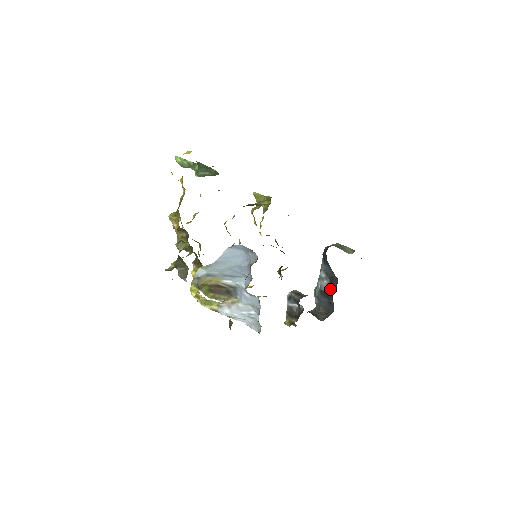
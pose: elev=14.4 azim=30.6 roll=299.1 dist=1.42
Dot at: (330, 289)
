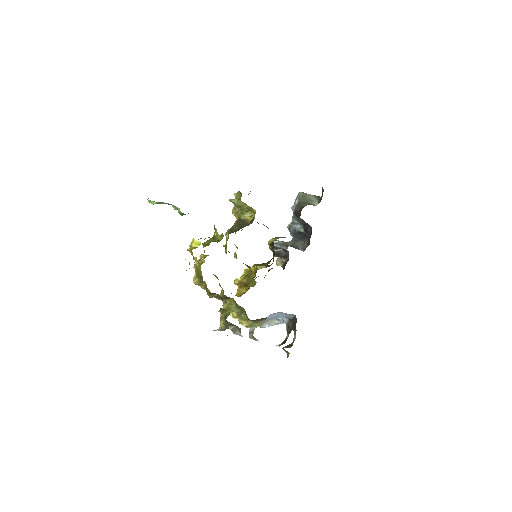
Dot at: (305, 231)
